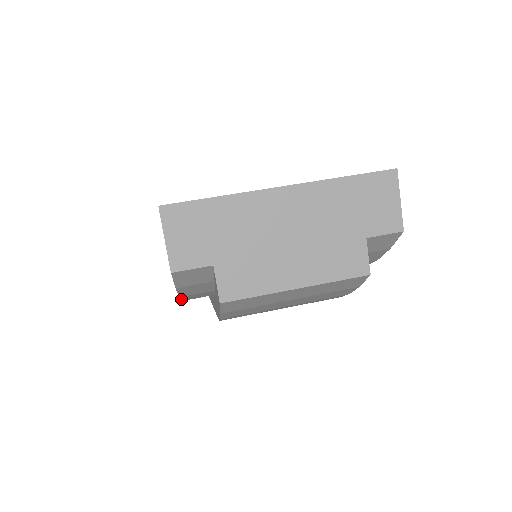
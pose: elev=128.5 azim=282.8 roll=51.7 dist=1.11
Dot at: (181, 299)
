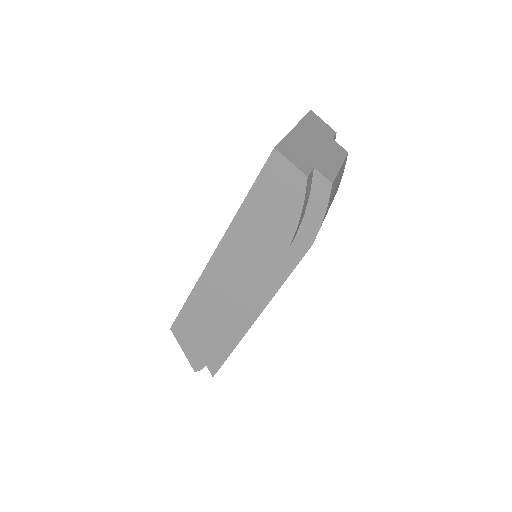
Dot at: (292, 239)
